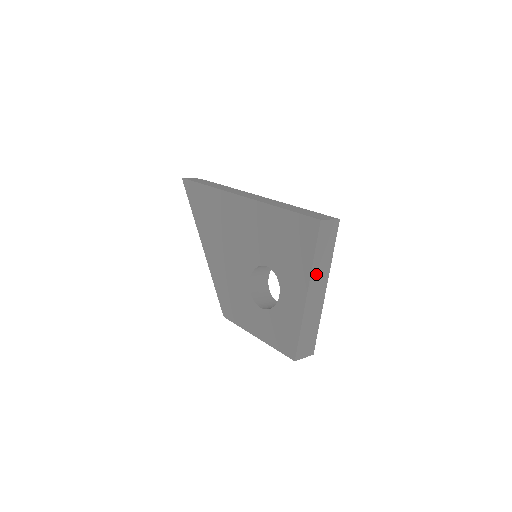
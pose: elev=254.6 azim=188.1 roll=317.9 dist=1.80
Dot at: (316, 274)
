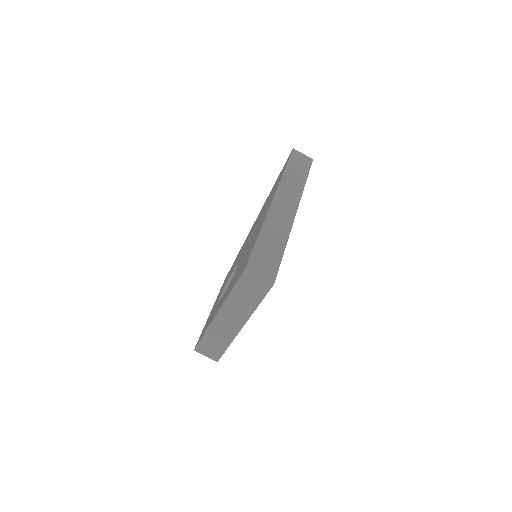
Dot at: (231, 307)
